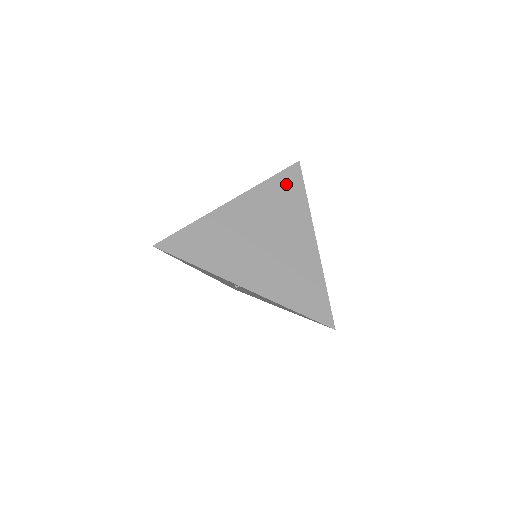
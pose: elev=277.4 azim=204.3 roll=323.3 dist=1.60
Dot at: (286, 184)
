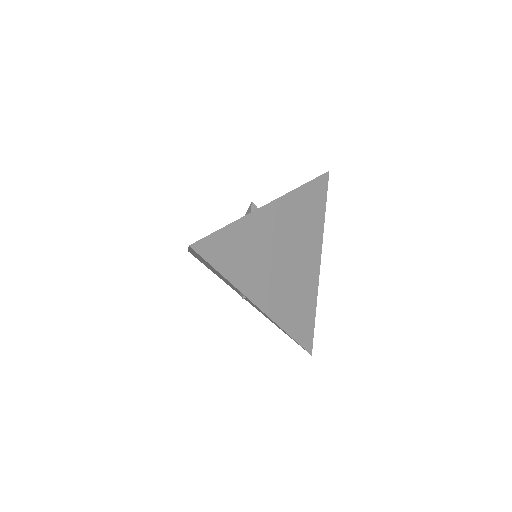
Dot at: (314, 195)
